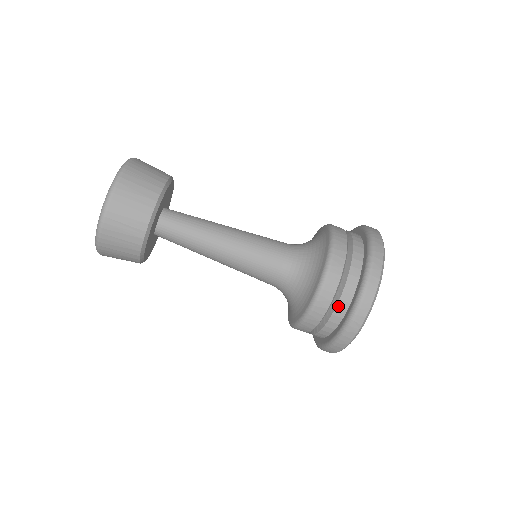
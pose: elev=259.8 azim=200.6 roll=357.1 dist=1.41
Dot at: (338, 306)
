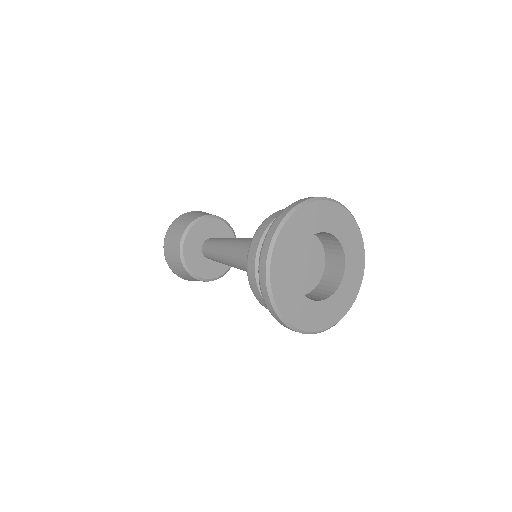
Dot at: occluded
